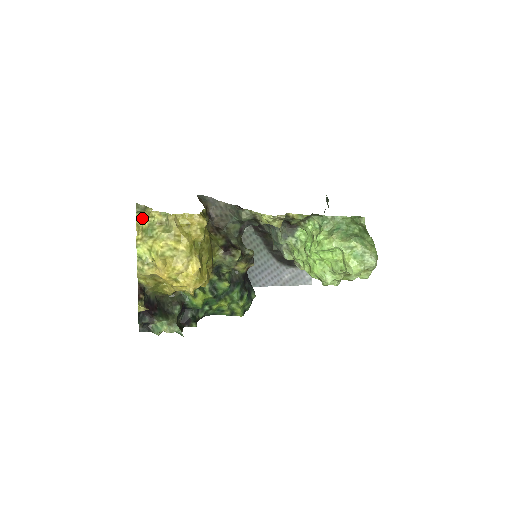
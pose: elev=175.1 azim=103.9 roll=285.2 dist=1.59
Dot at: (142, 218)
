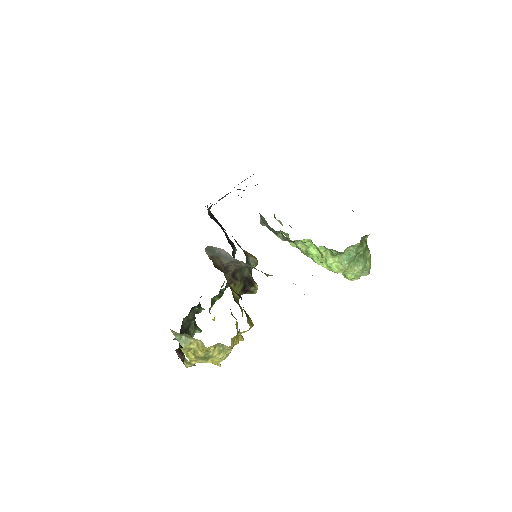
Dot at: (191, 348)
